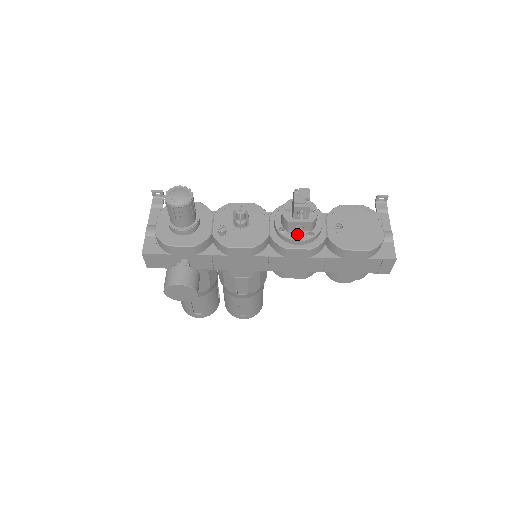
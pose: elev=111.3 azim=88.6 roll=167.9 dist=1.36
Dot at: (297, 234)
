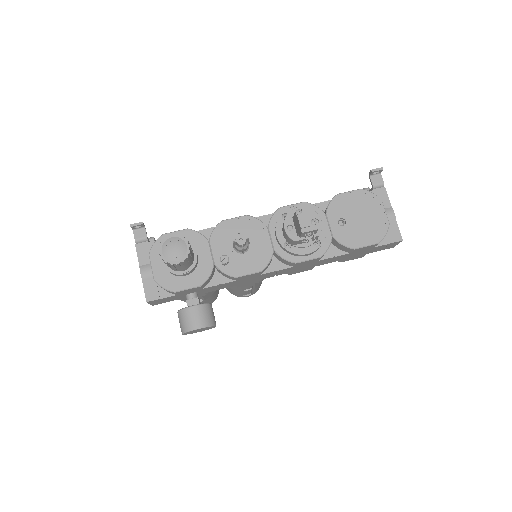
Dot at: (304, 247)
